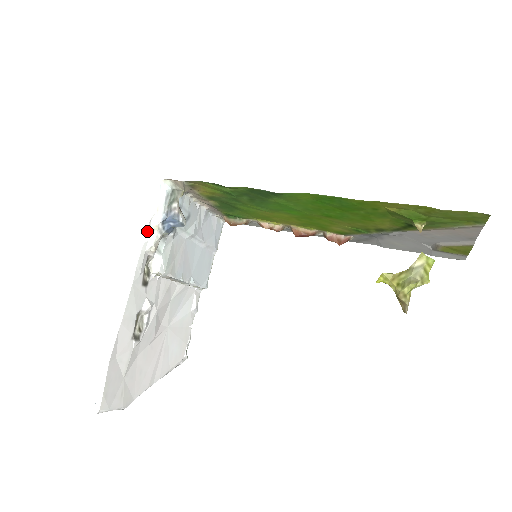
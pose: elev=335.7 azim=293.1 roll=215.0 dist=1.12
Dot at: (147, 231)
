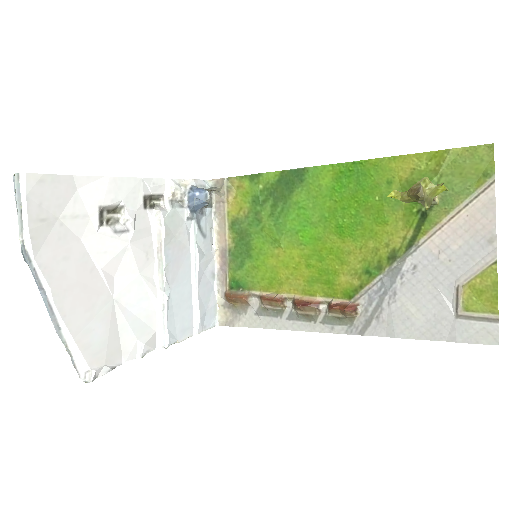
Dot at: (177, 180)
